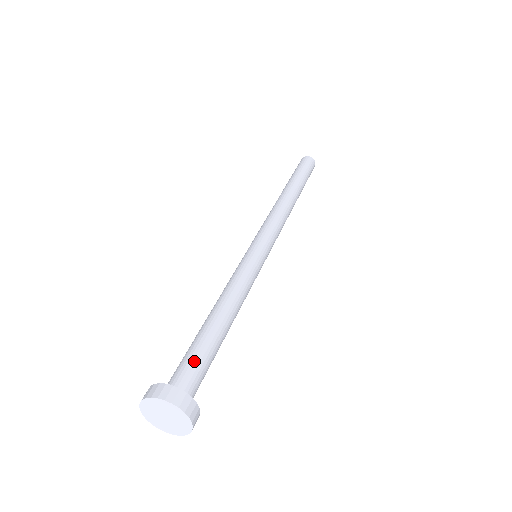
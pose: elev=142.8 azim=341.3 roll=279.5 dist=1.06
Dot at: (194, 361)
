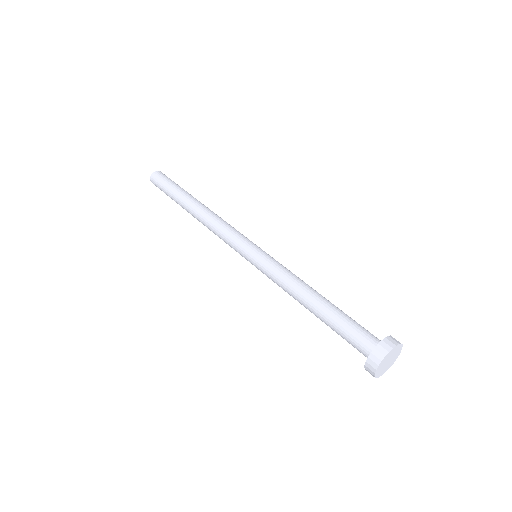
Dot at: (357, 325)
